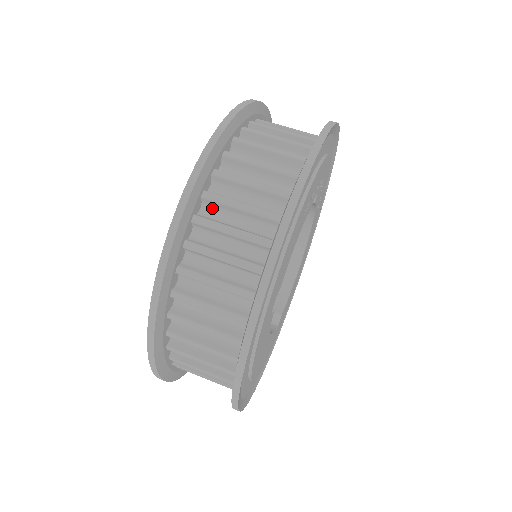
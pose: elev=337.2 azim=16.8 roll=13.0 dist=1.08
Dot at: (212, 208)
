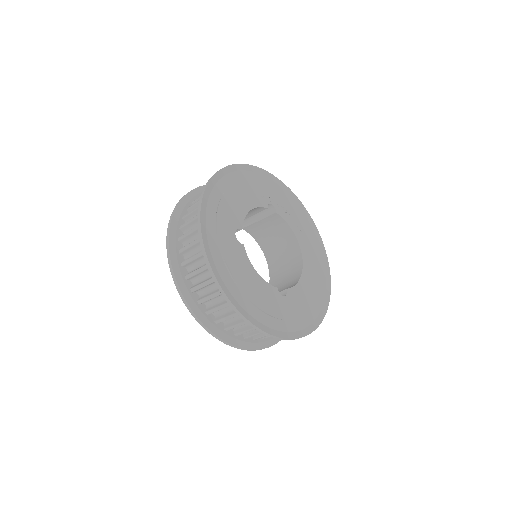
Dot at: occluded
